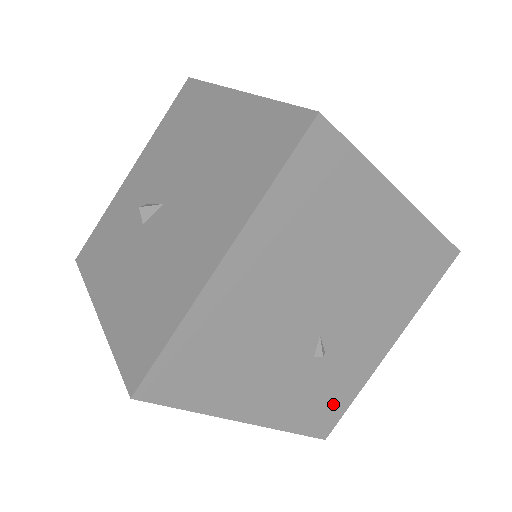
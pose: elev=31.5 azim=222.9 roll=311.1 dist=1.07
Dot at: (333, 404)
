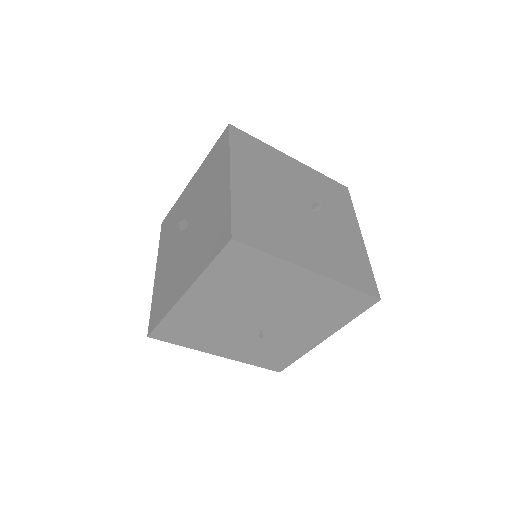
Dot at: (281, 358)
